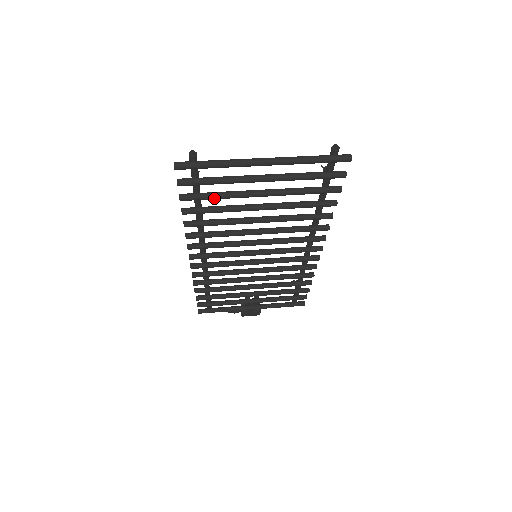
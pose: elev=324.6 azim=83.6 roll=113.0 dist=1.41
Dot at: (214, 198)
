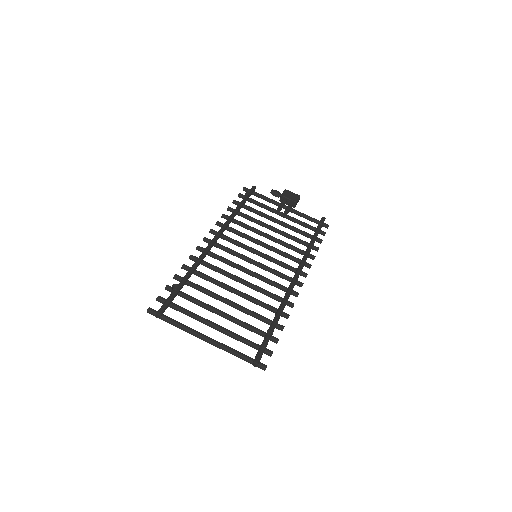
Dot at: (188, 300)
